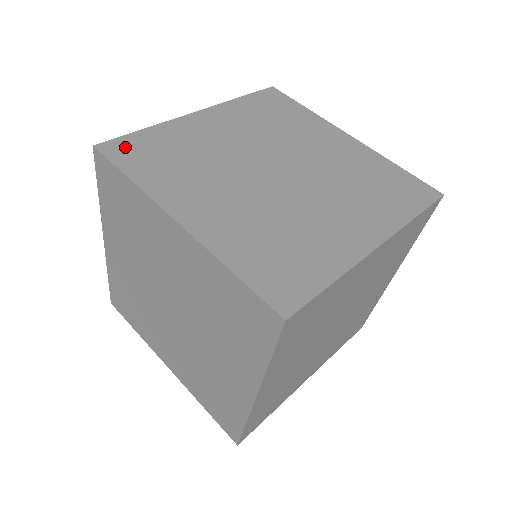
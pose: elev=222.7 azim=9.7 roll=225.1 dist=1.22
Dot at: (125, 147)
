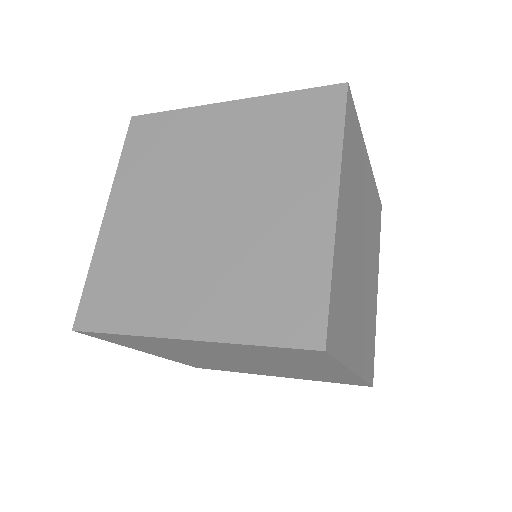
Dot at: (145, 126)
